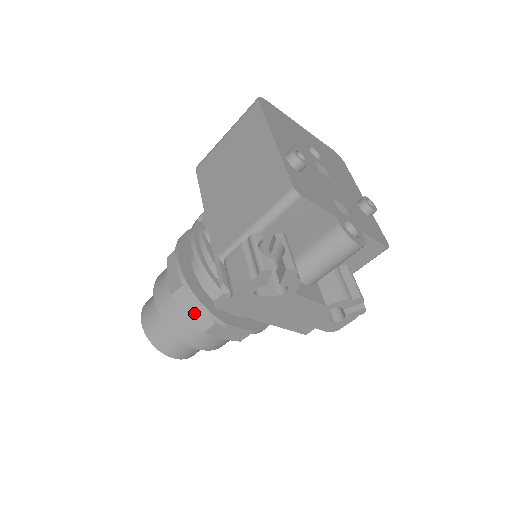
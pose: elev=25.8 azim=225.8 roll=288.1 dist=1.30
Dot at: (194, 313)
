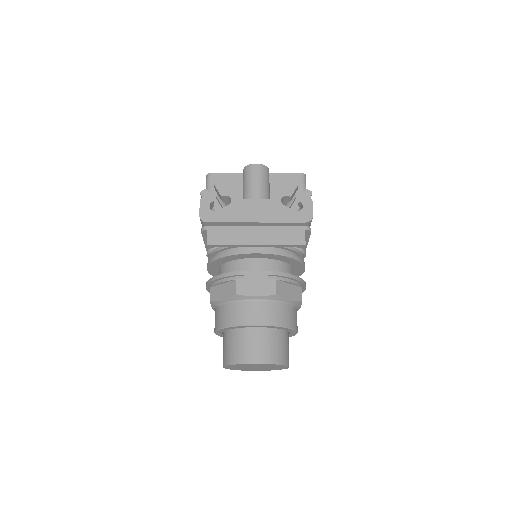
Dot at: (224, 292)
